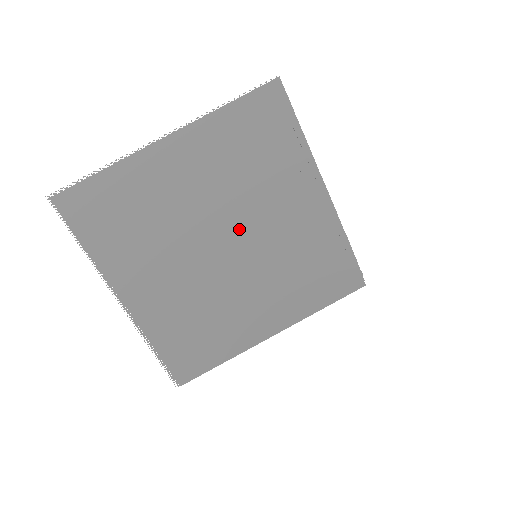
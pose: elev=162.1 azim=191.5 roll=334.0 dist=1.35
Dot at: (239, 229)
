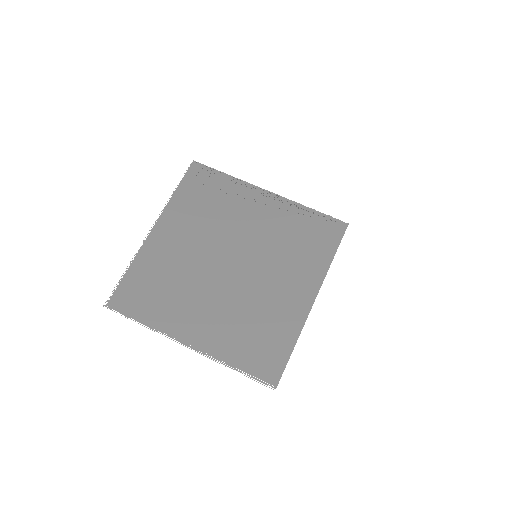
Dot at: (232, 247)
